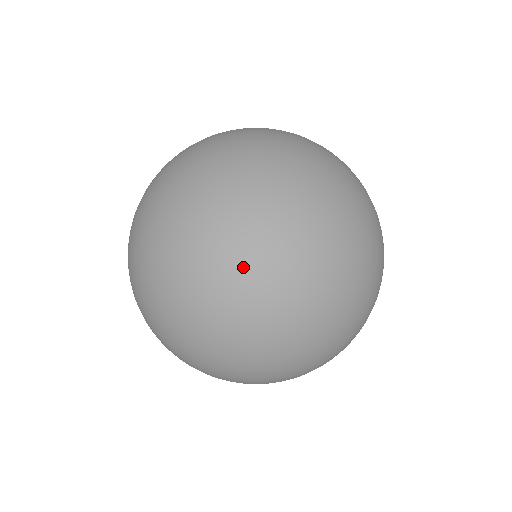
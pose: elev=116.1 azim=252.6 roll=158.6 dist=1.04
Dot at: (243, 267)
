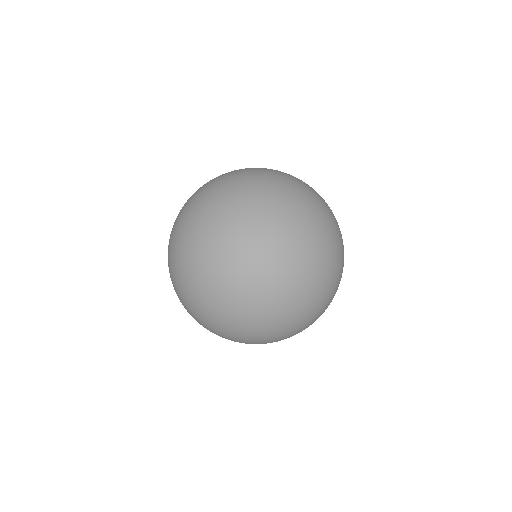
Dot at: (308, 234)
